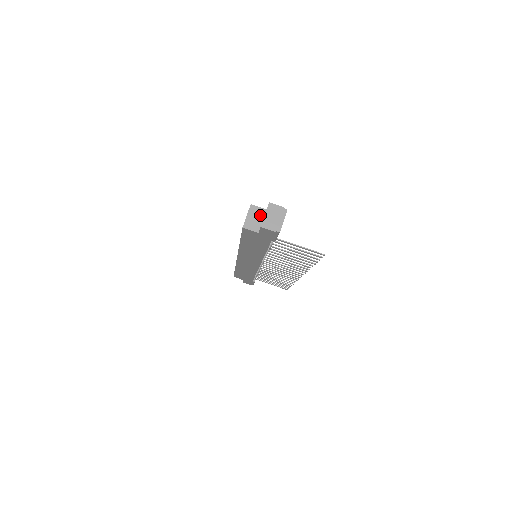
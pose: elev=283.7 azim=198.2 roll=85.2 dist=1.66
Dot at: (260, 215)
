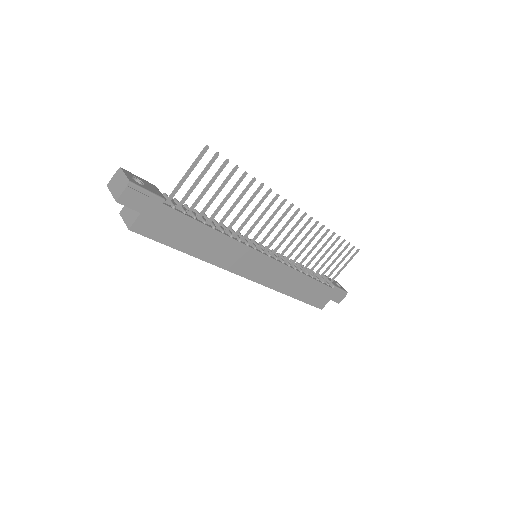
Dot at: occluded
